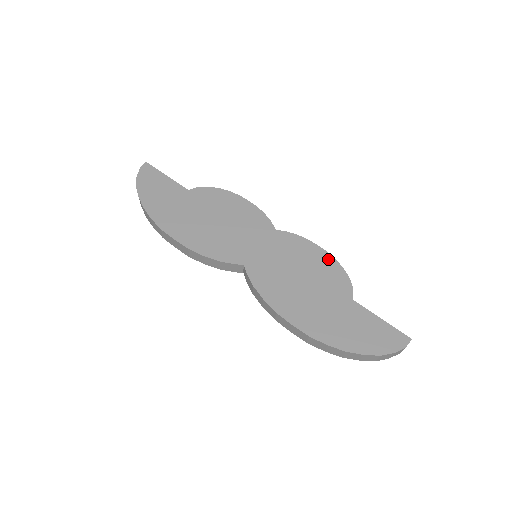
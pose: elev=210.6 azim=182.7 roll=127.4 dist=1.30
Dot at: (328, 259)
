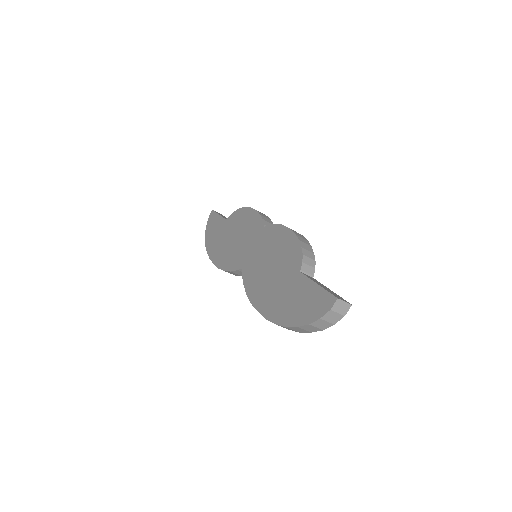
Dot at: (291, 237)
